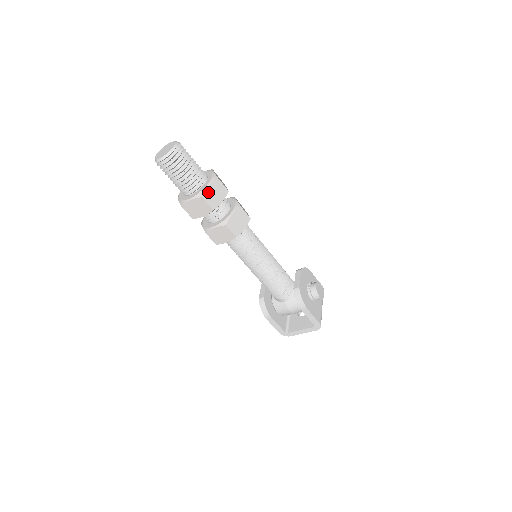
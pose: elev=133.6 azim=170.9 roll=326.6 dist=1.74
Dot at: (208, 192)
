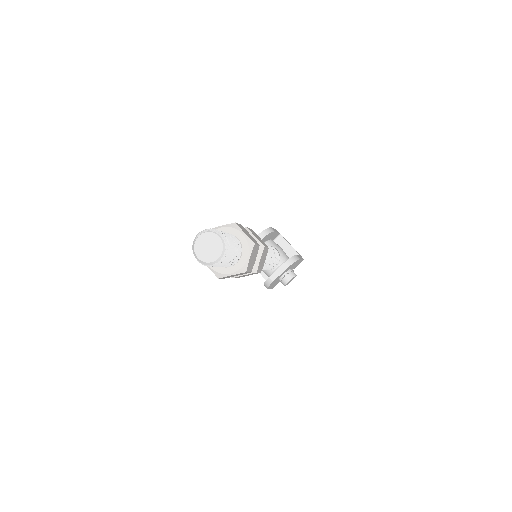
Dot at: (228, 276)
